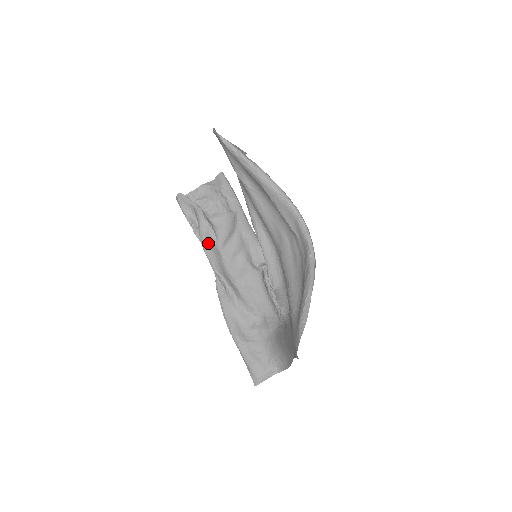
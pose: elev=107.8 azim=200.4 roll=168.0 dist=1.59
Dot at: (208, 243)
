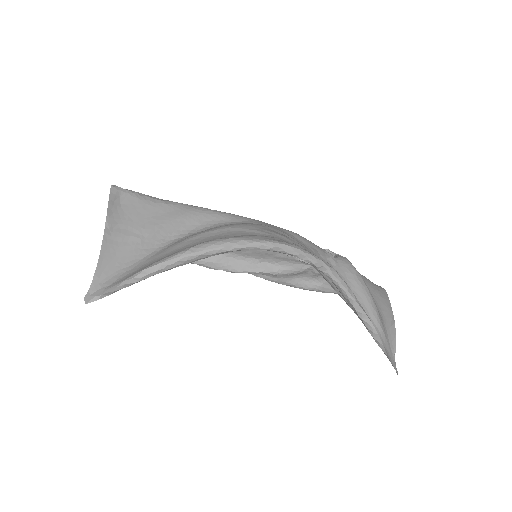
Dot at: (199, 260)
